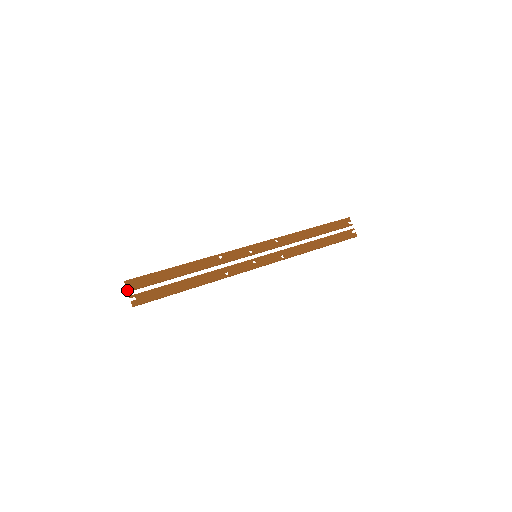
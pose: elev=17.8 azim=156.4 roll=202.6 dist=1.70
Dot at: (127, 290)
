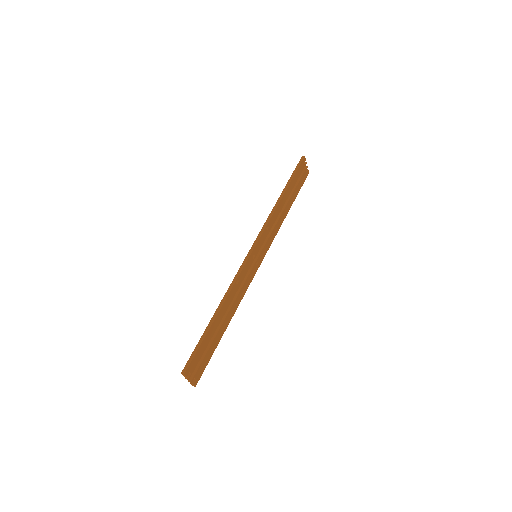
Dot at: occluded
